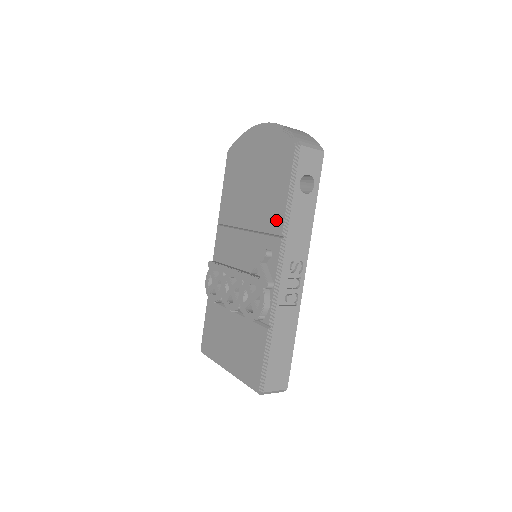
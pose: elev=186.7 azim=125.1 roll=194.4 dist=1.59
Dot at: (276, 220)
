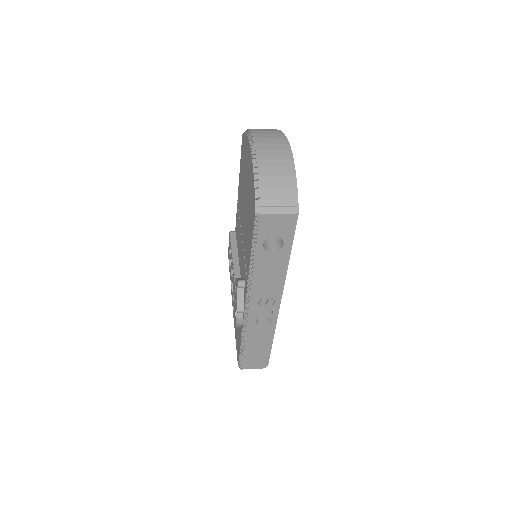
Dot at: (247, 262)
